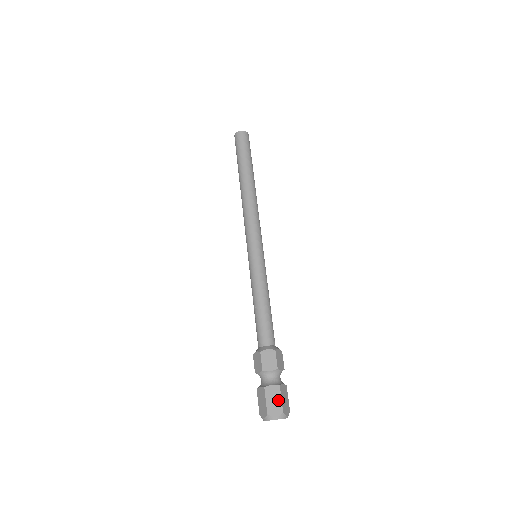
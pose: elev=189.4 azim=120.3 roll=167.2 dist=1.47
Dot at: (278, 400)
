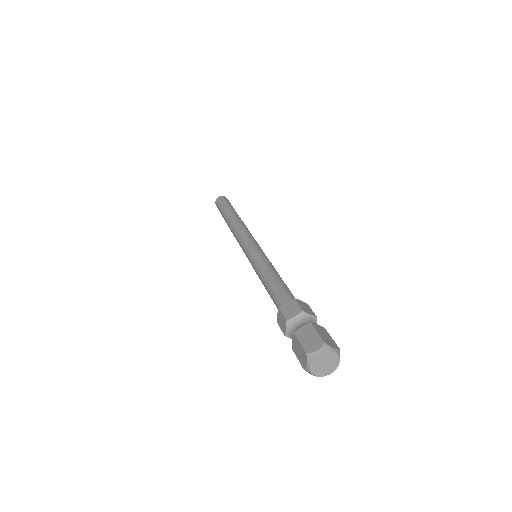
Dot at: (329, 337)
